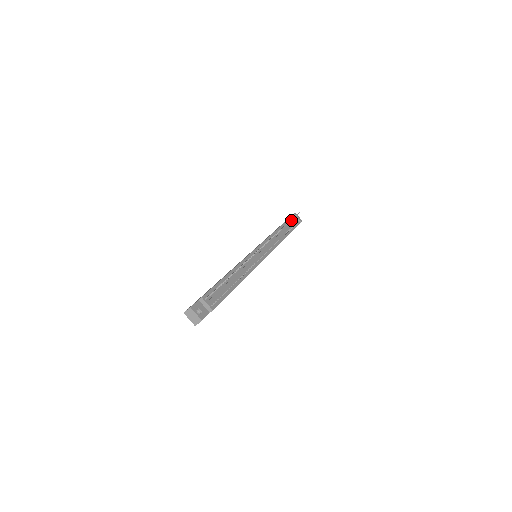
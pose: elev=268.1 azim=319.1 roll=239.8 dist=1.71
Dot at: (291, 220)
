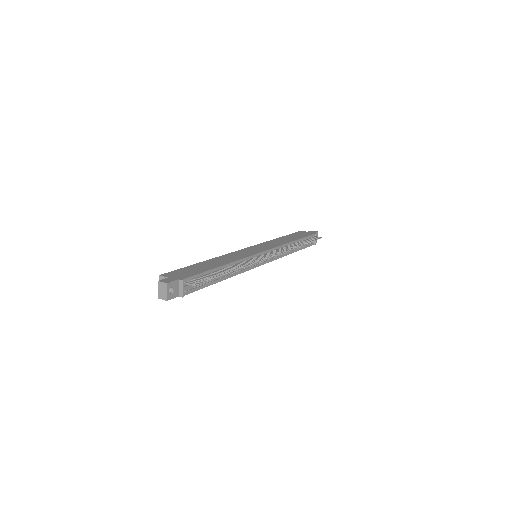
Dot at: (309, 242)
